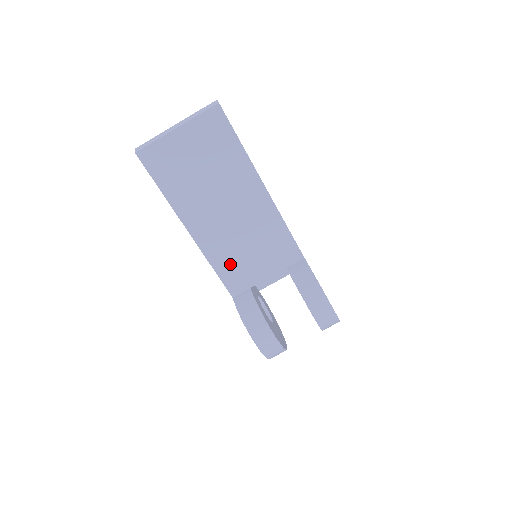
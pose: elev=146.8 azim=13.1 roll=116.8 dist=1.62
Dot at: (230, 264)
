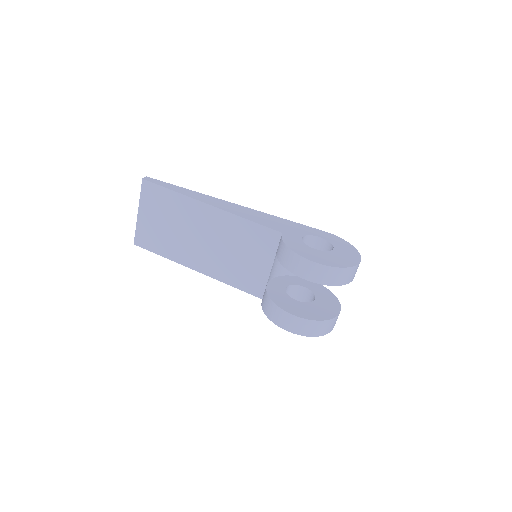
Dot at: (238, 275)
